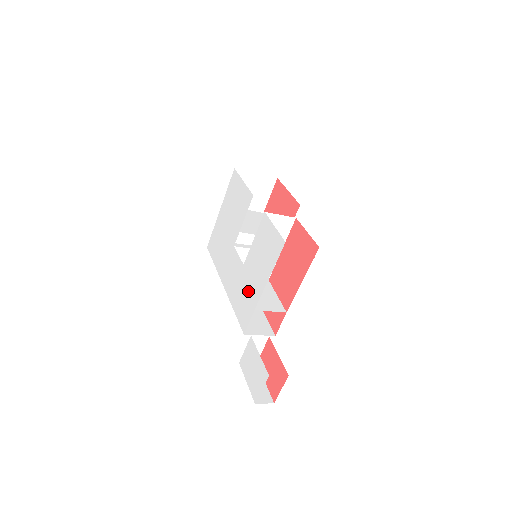
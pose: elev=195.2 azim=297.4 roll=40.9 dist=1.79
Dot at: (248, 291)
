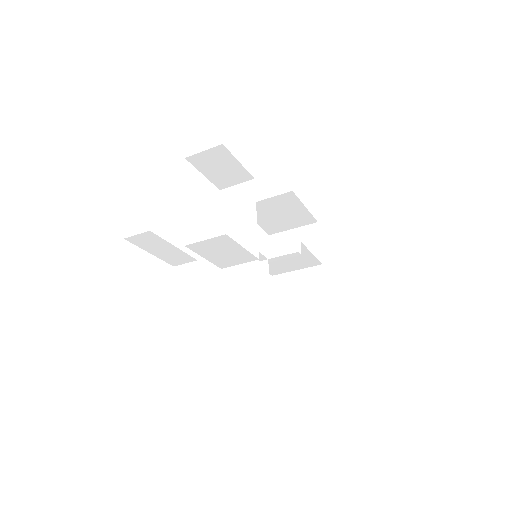
Dot at: occluded
